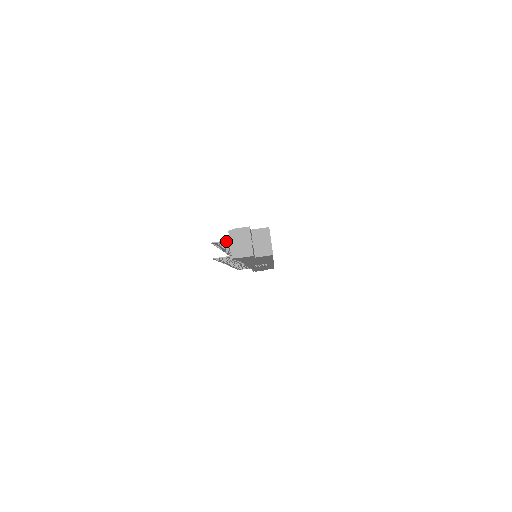
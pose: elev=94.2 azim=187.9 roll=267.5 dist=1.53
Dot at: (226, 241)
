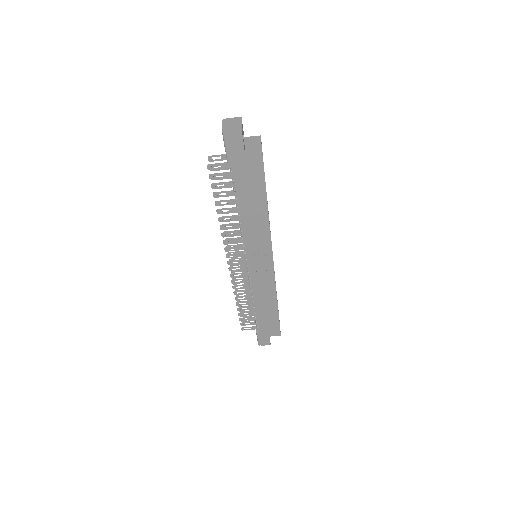
Dot at: (221, 155)
